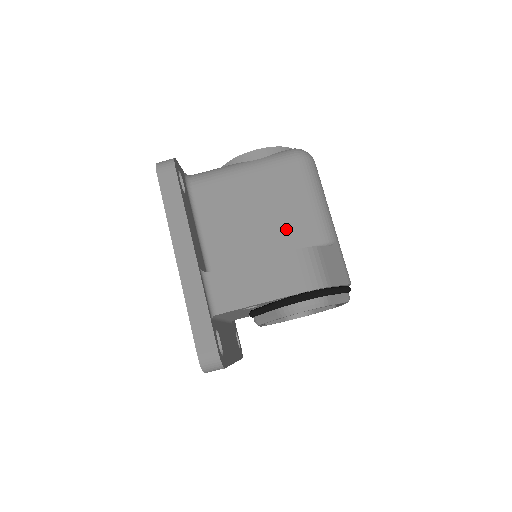
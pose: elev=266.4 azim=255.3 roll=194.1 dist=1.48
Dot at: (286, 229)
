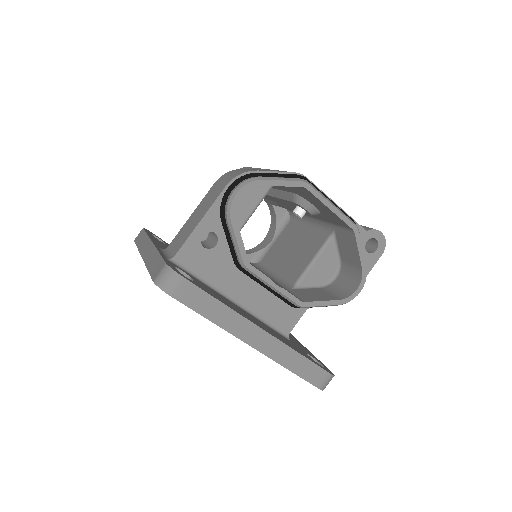
Dot at: occluded
